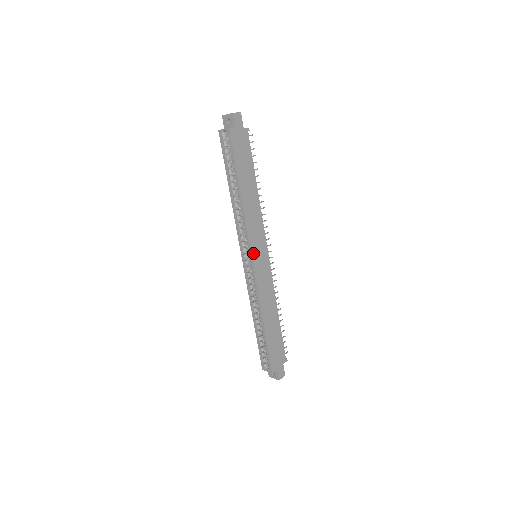
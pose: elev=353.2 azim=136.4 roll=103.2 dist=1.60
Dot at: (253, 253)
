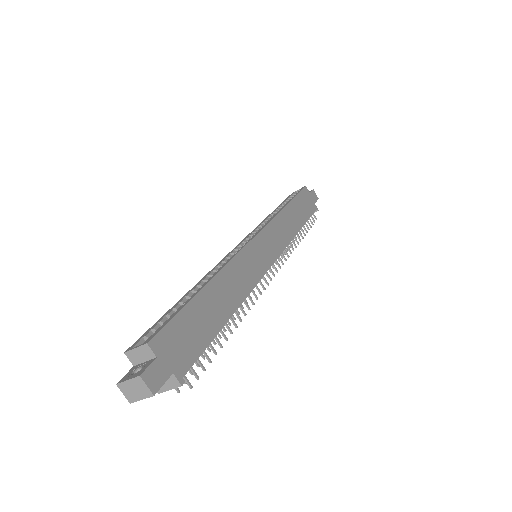
Dot at: (261, 236)
